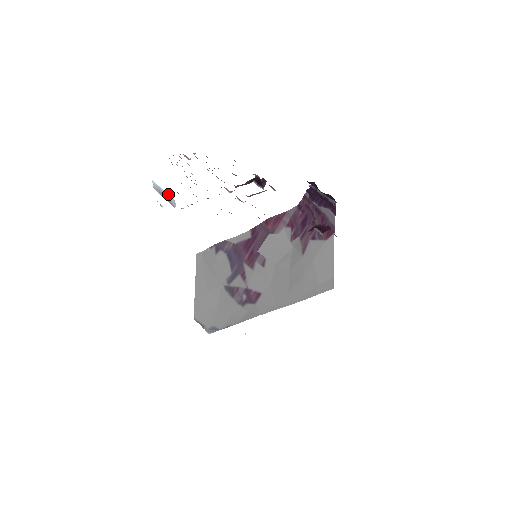
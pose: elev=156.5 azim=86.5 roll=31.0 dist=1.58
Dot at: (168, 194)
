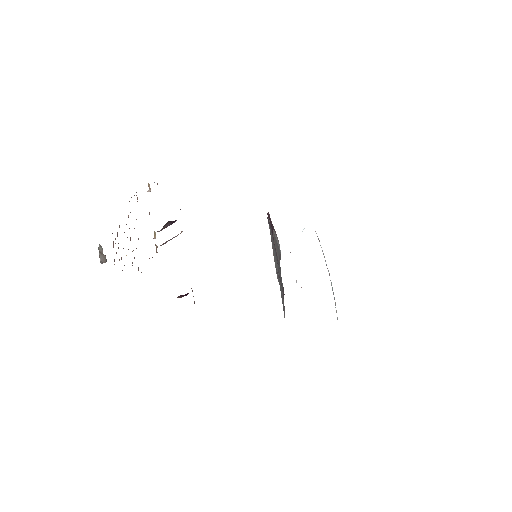
Dot at: (100, 256)
